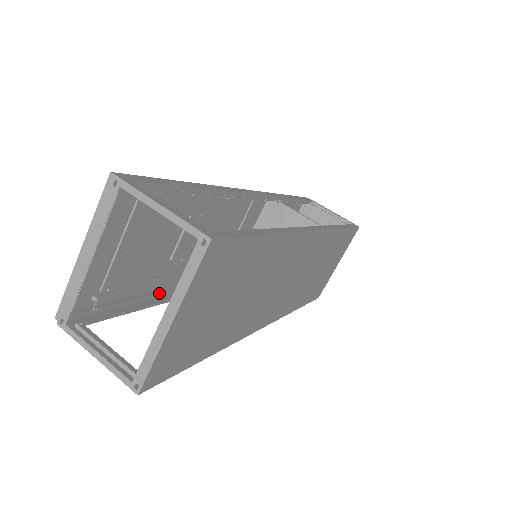
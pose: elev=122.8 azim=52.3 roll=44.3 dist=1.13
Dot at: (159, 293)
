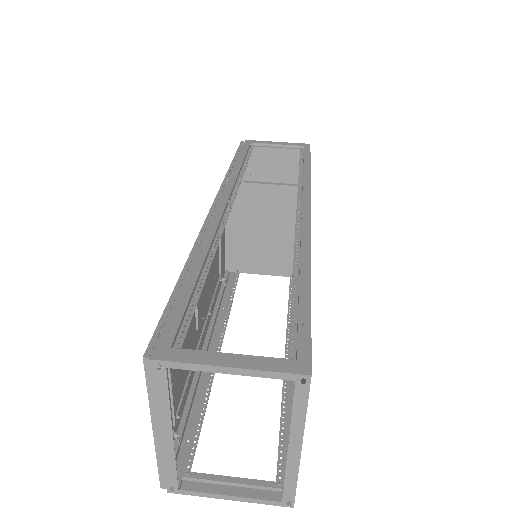
Dot at: occluded
